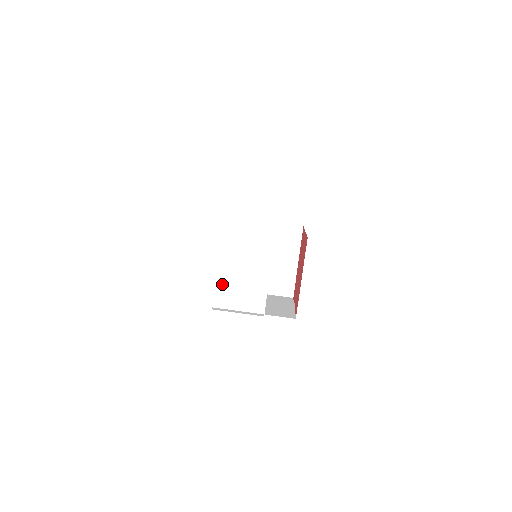
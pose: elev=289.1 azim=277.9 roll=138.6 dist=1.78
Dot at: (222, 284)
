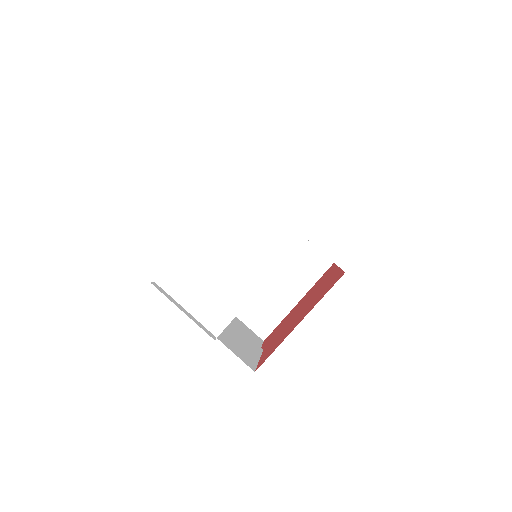
Dot at: (188, 259)
